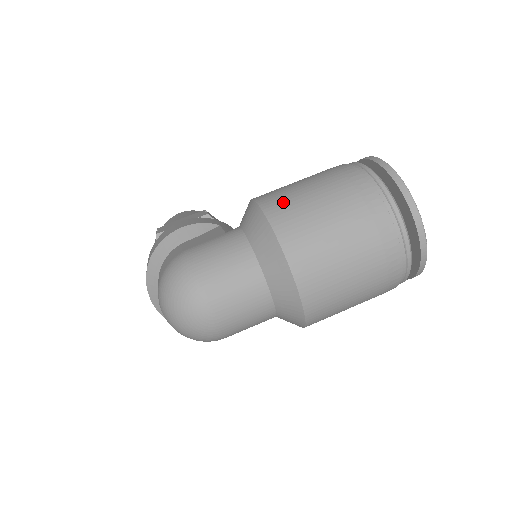
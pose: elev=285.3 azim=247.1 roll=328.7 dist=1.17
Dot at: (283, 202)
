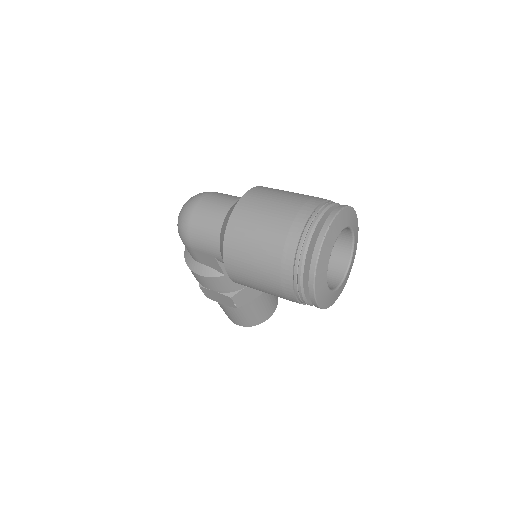
Dot at: occluded
